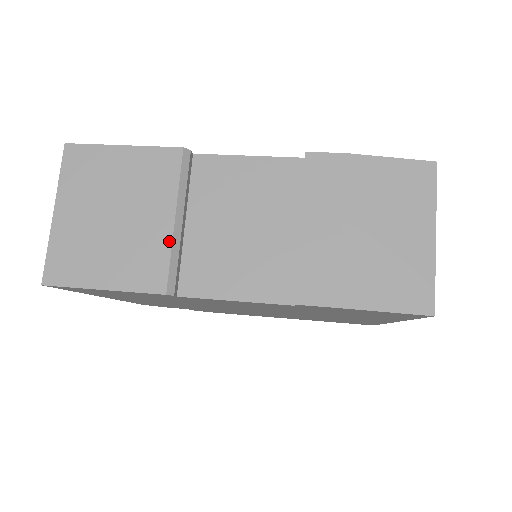
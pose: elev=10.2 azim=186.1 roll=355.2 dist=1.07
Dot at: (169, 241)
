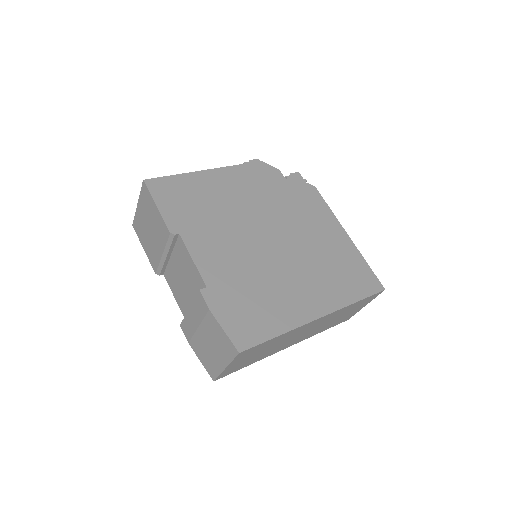
Dot at: (159, 259)
